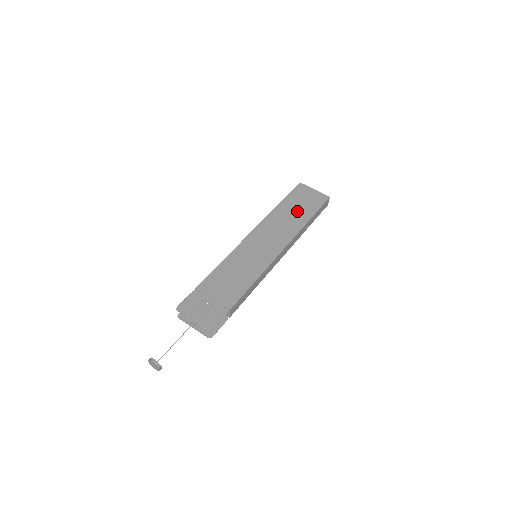
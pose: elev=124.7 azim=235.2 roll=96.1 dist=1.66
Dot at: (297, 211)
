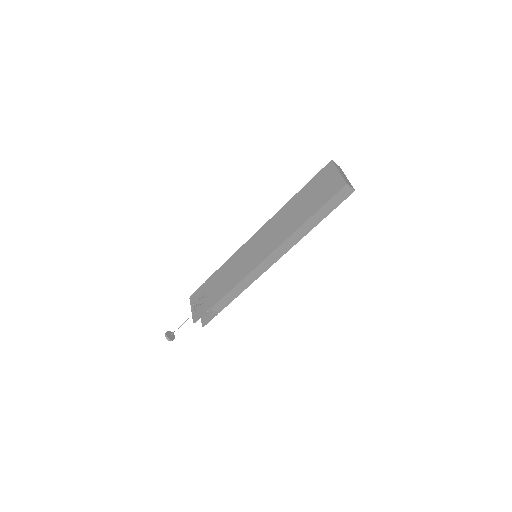
Dot at: (305, 205)
